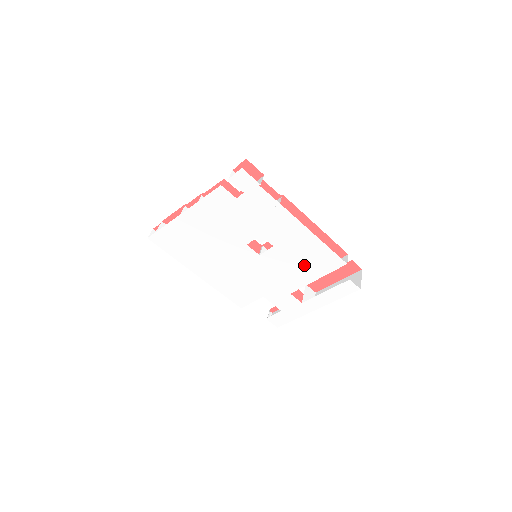
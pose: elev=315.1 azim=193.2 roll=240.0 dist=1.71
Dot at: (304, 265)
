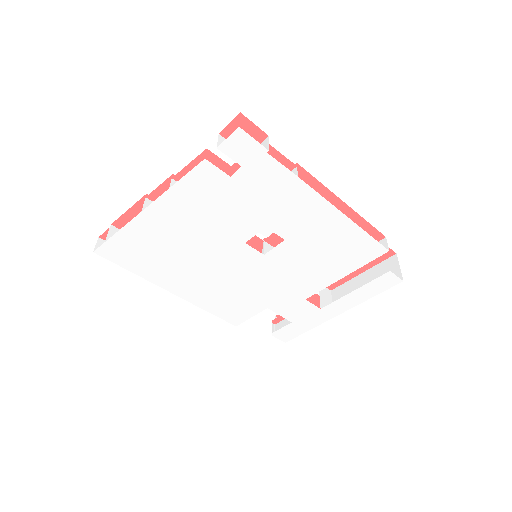
Dot at: (328, 260)
